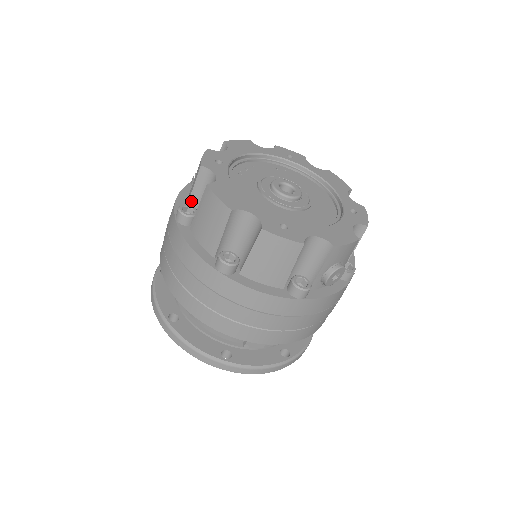
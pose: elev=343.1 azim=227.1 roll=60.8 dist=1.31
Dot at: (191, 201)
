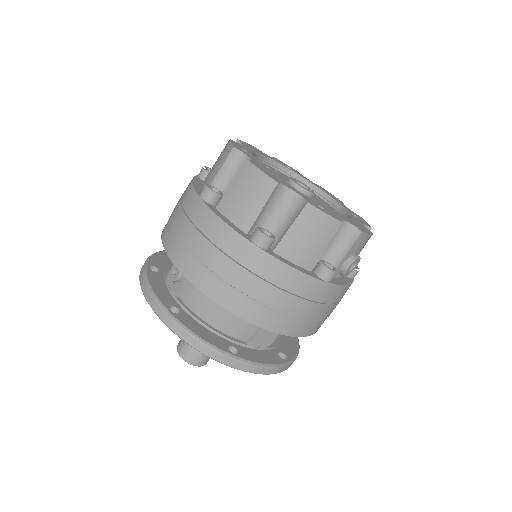
Dot at: (214, 184)
